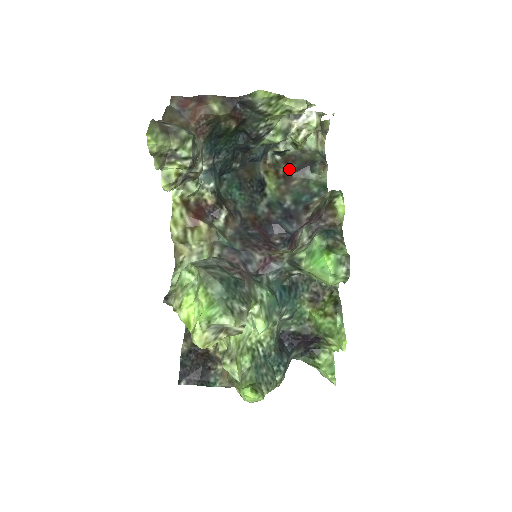
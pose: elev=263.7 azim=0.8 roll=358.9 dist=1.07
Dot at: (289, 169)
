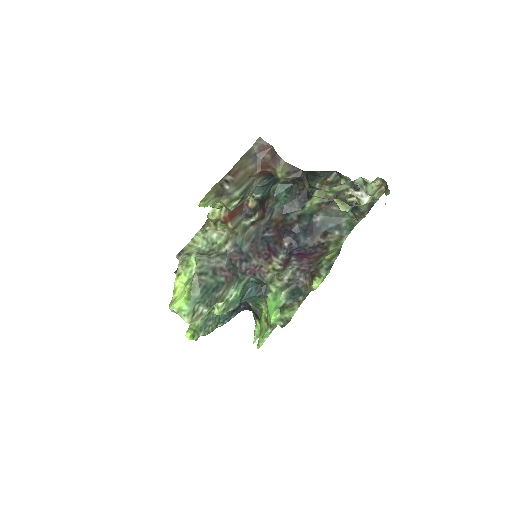
Dot at: (339, 195)
